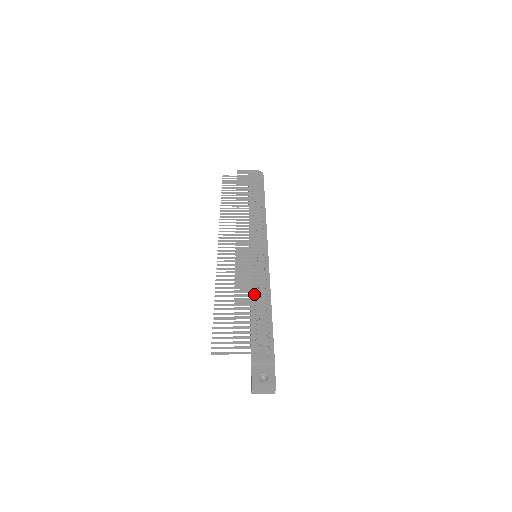
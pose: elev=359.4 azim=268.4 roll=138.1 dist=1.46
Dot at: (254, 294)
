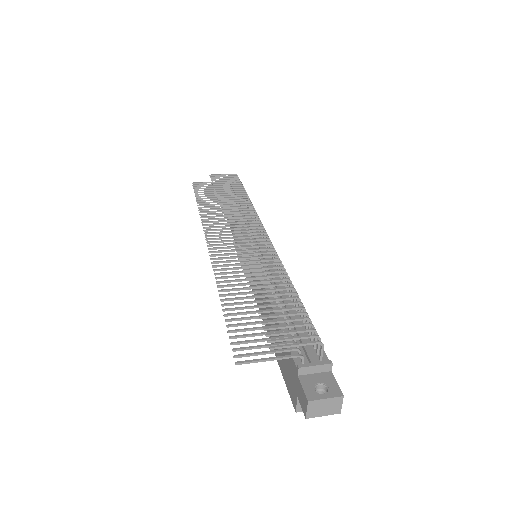
Dot at: (276, 284)
